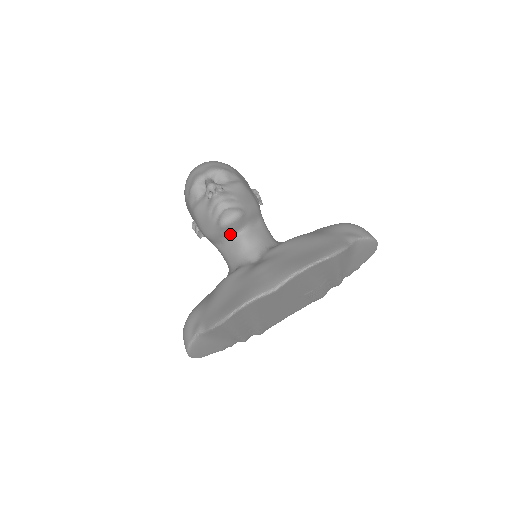
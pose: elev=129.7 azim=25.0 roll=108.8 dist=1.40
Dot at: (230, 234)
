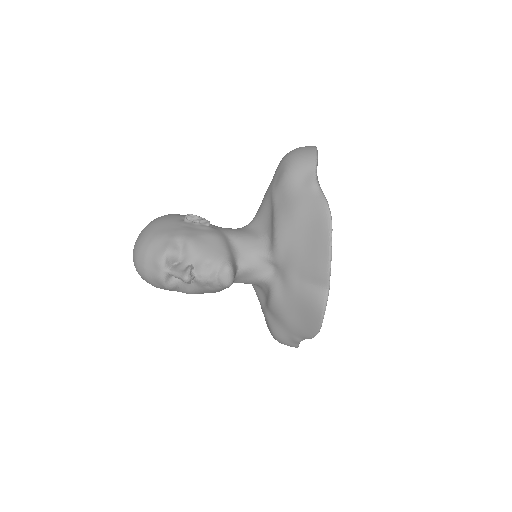
Dot at: occluded
